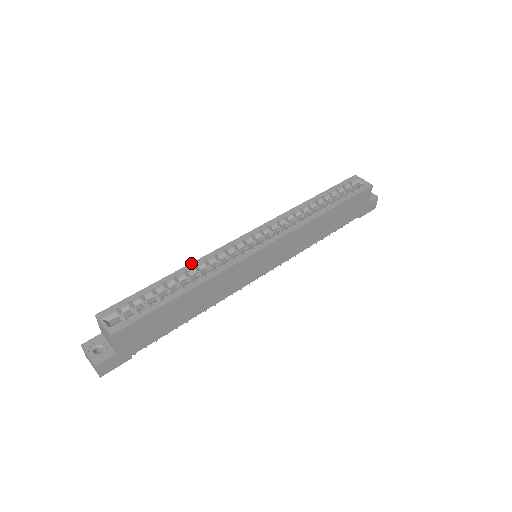
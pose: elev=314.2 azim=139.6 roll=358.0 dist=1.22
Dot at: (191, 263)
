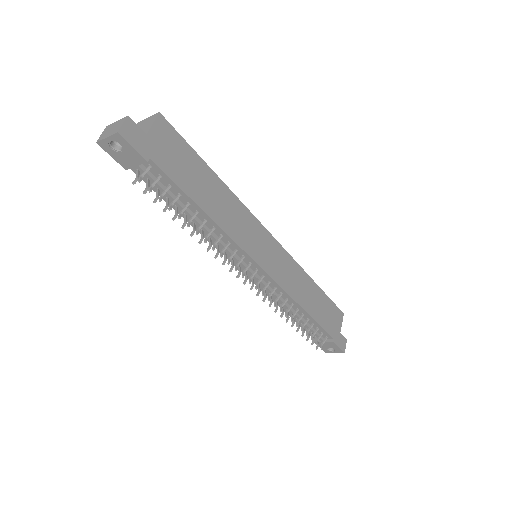
Dot at: occluded
